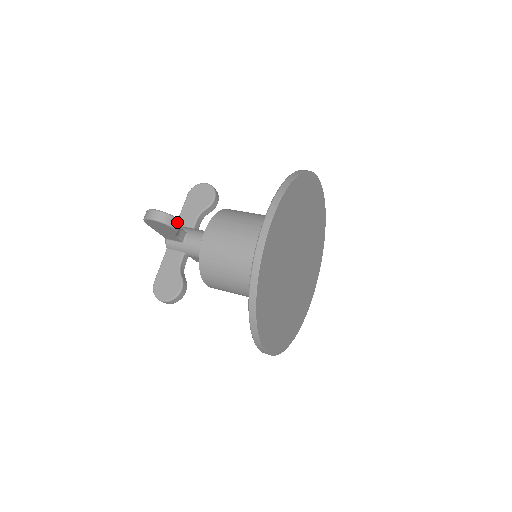
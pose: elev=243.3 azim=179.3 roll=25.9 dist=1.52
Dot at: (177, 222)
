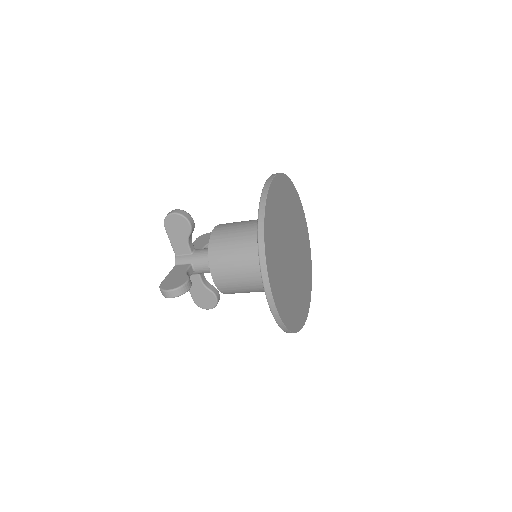
Dot at: (192, 221)
